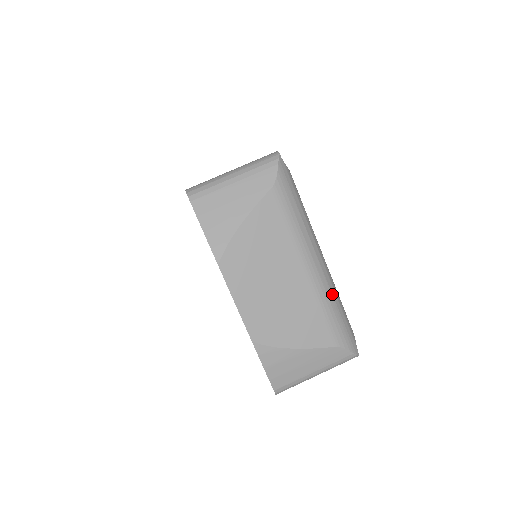
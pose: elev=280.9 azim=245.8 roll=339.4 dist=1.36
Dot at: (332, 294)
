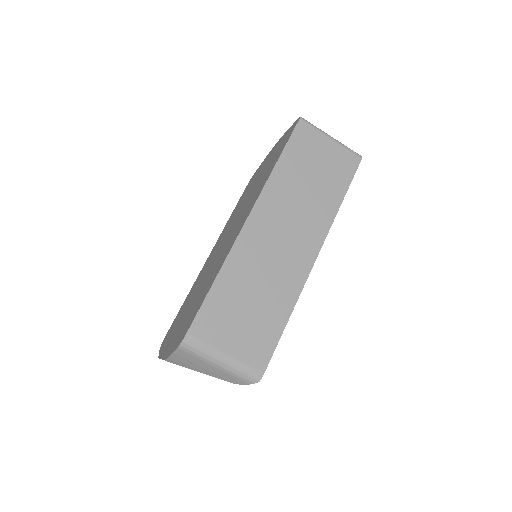
Dot at: occluded
